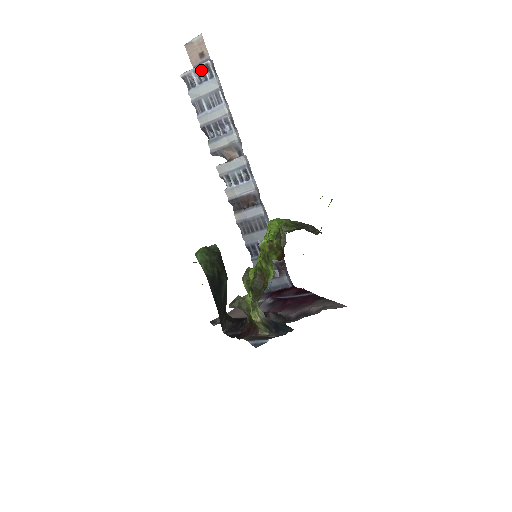
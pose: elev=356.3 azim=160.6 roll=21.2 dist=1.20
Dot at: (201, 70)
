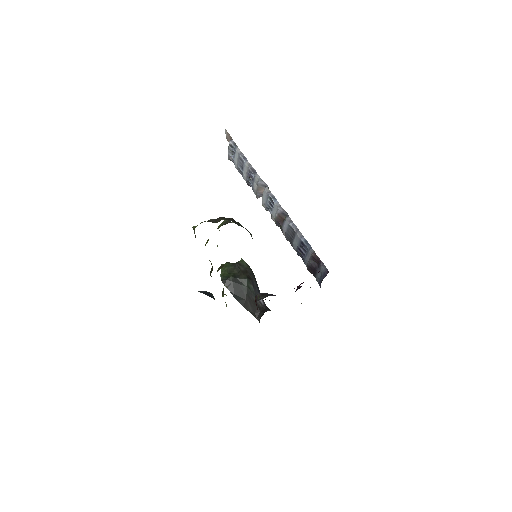
Dot at: (230, 150)
